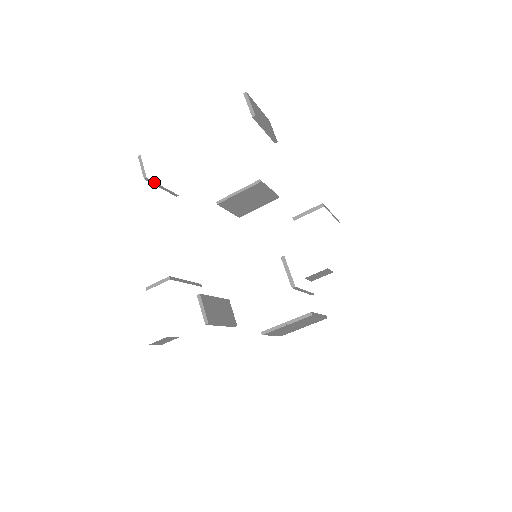
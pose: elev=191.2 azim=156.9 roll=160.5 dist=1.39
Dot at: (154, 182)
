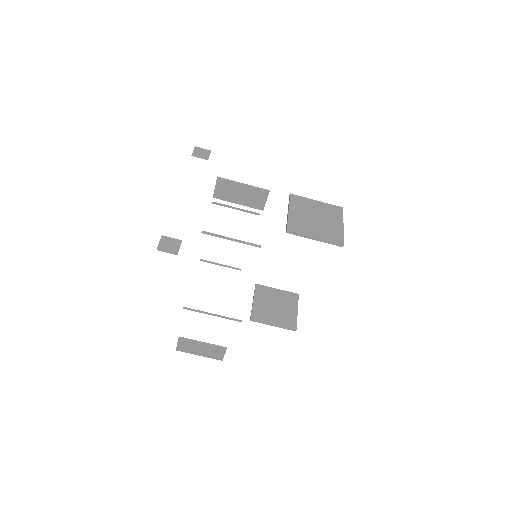
Dot at: (190, 340)
